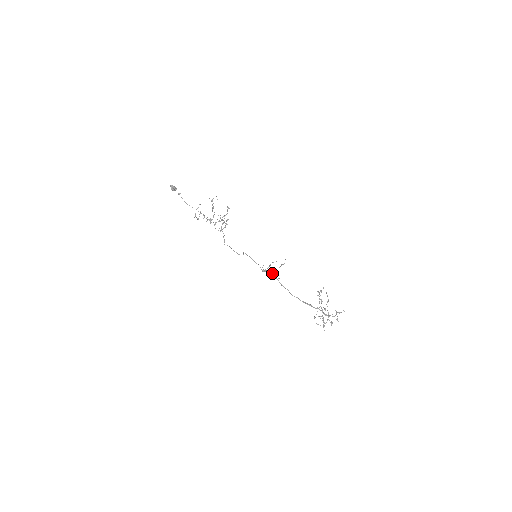
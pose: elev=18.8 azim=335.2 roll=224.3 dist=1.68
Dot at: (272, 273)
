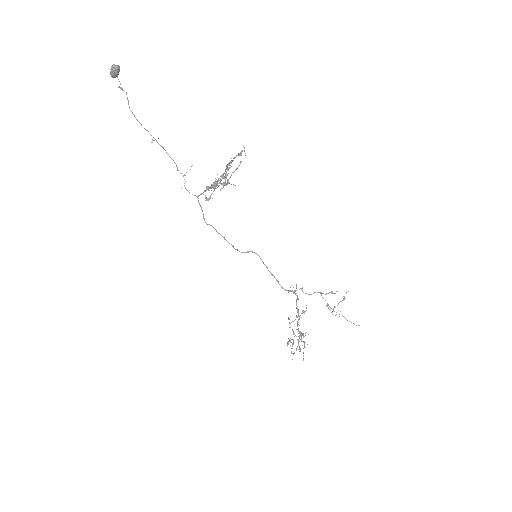
Dot at: (328, 307)
